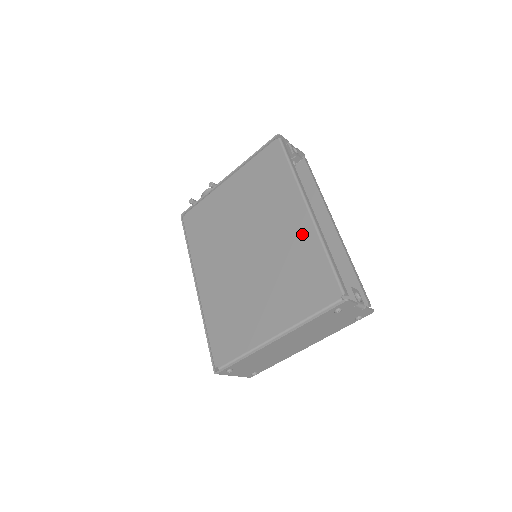
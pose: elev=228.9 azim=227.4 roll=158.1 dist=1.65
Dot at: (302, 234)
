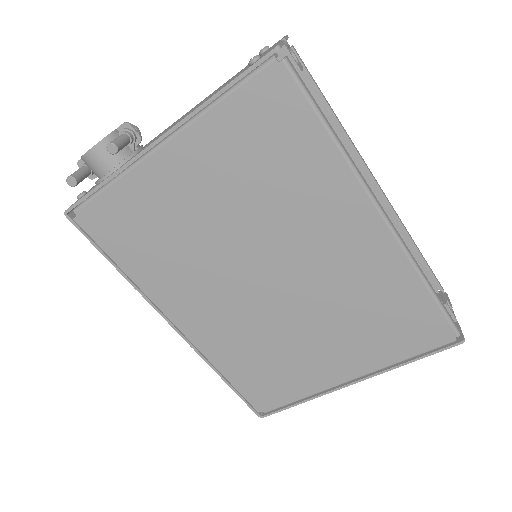
Dot at: (379, 260)
